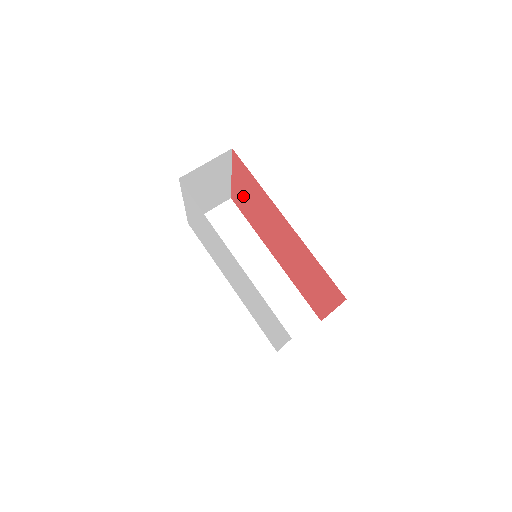
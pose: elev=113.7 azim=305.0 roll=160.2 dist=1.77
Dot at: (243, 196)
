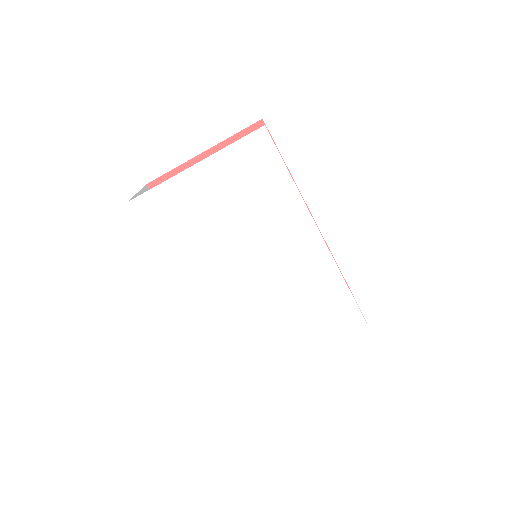
Dot at: occluded
